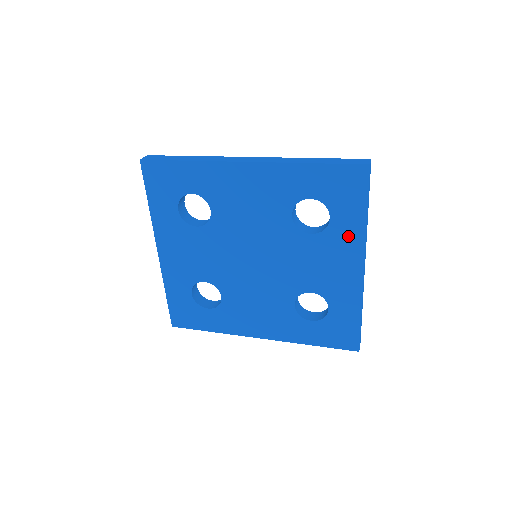
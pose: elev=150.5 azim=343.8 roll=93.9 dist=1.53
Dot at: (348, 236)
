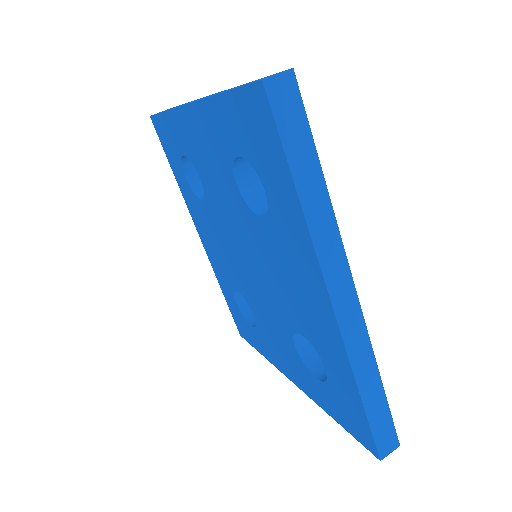
Dot at: (310, 386)
